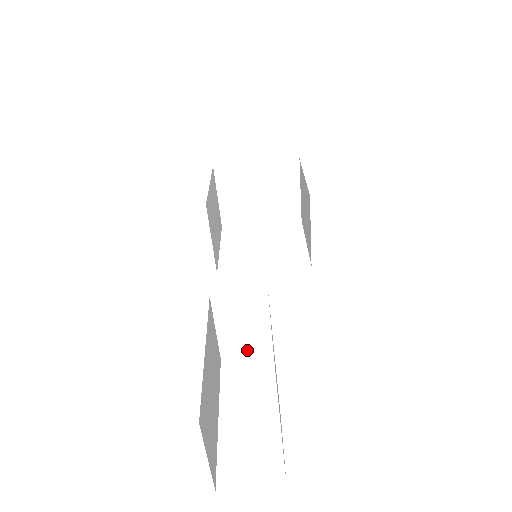
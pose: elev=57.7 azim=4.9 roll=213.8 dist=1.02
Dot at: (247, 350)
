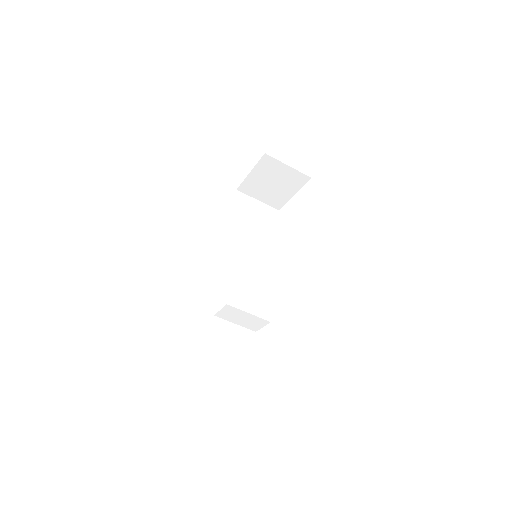
Dot at: (258, 325)
